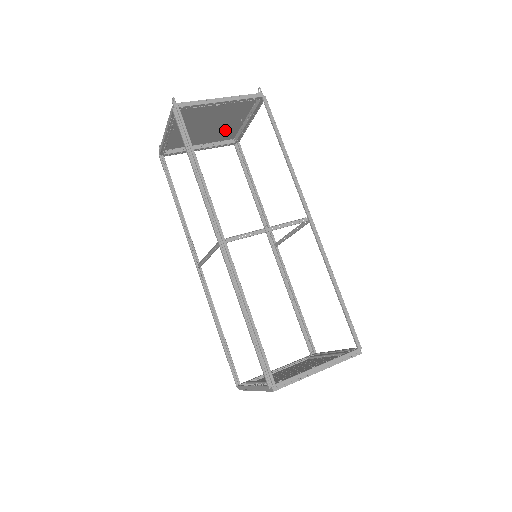
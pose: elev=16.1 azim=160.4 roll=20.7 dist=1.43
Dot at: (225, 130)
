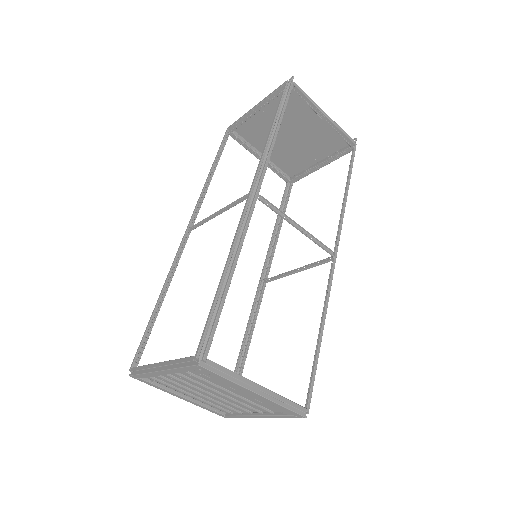
Dot at: (294, 159)
